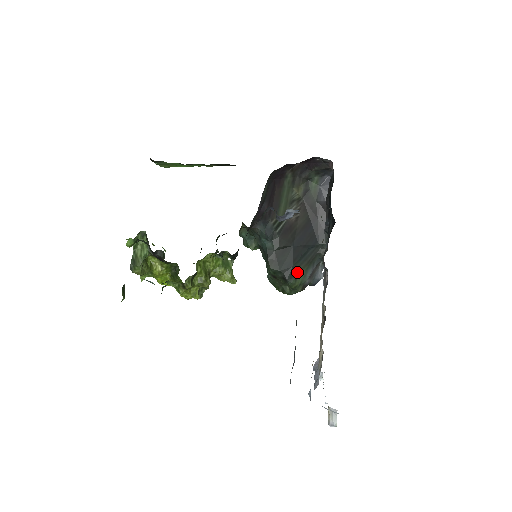
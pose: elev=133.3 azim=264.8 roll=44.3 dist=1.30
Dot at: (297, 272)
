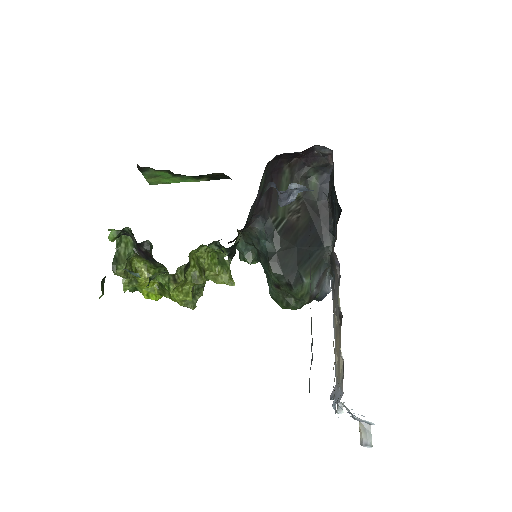
Dot at: (303, 277)
